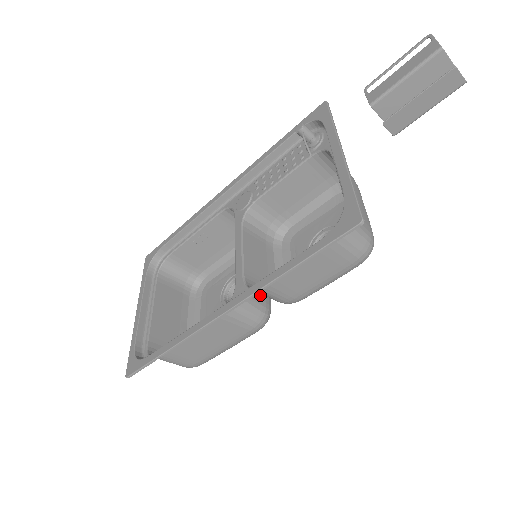
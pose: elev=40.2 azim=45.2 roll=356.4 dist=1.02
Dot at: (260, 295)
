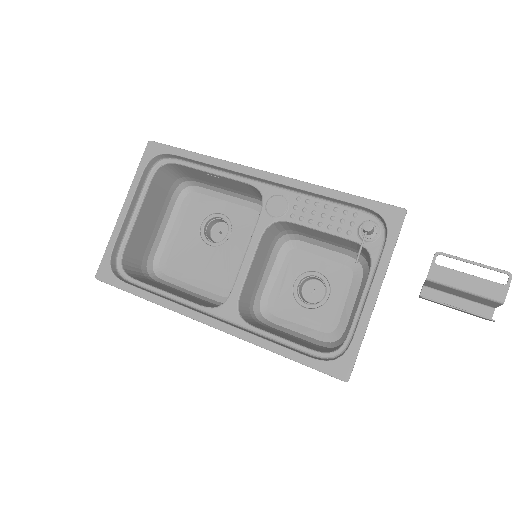
Dot at: occluded
